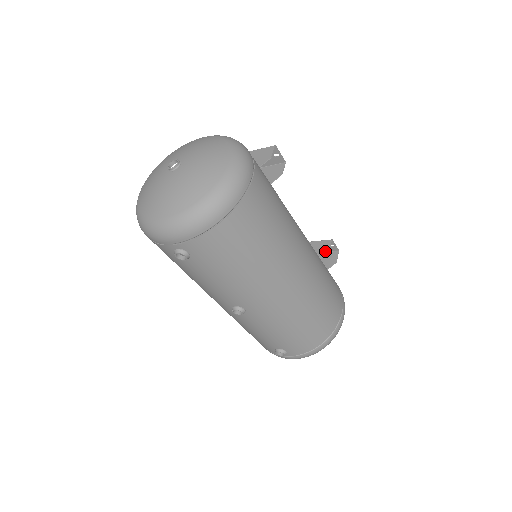
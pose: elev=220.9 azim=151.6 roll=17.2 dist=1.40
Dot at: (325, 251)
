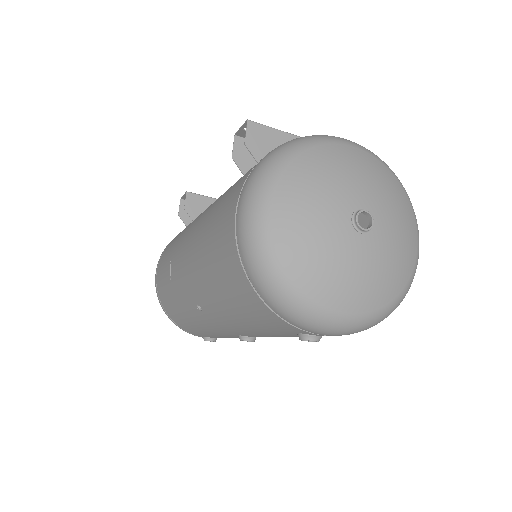
Dot at: occluded
